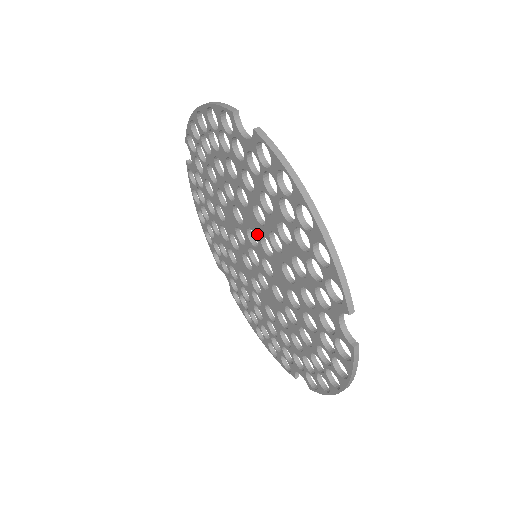
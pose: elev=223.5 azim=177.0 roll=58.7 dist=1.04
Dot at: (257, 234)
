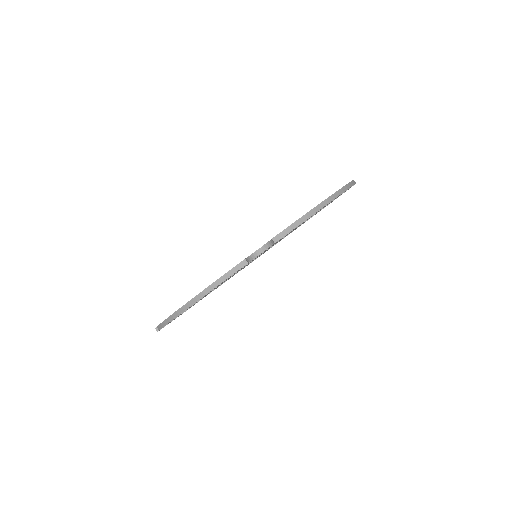
Dot at: occluded
